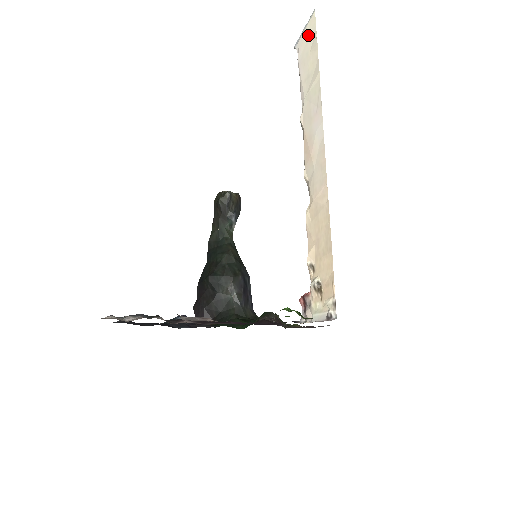
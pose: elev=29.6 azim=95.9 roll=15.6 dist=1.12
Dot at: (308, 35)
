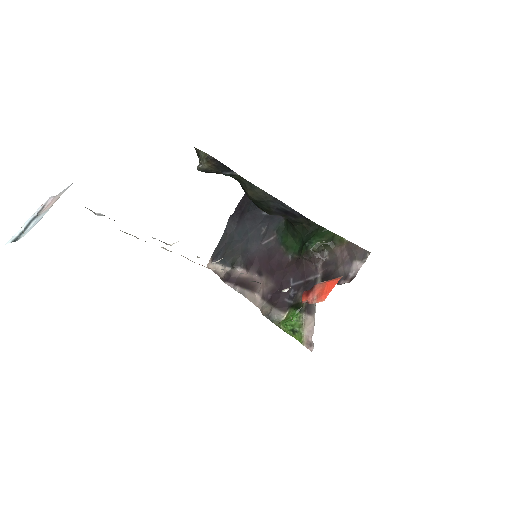
Dot at: occluded
